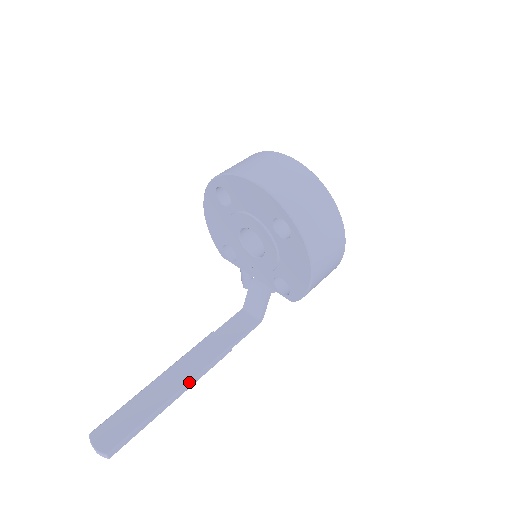
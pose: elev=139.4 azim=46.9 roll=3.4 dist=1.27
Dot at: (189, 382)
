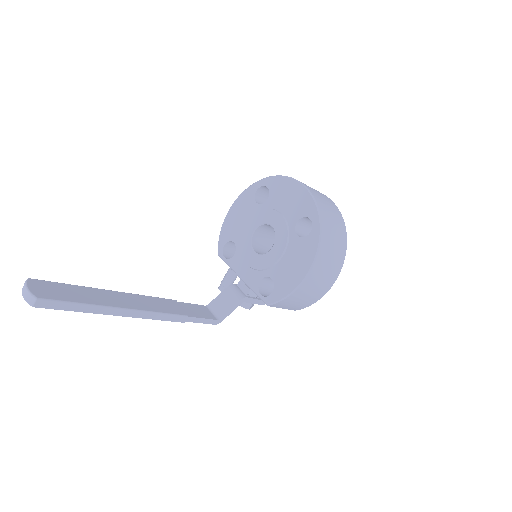
Dot at: (140, 310)
